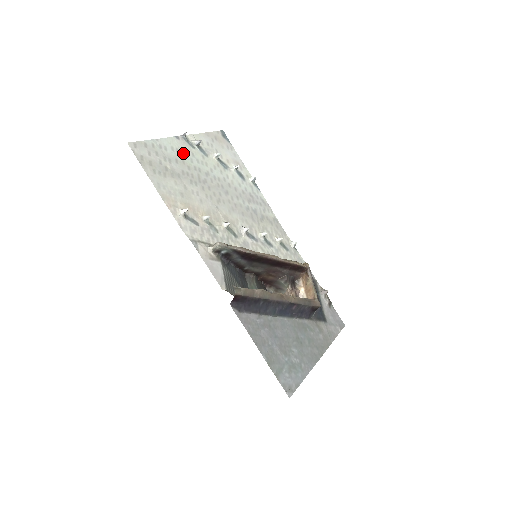
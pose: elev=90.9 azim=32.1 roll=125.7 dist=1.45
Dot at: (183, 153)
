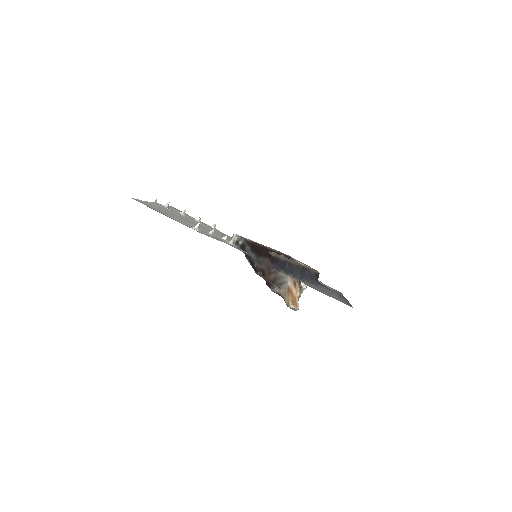
Dot at: (164, 209)
